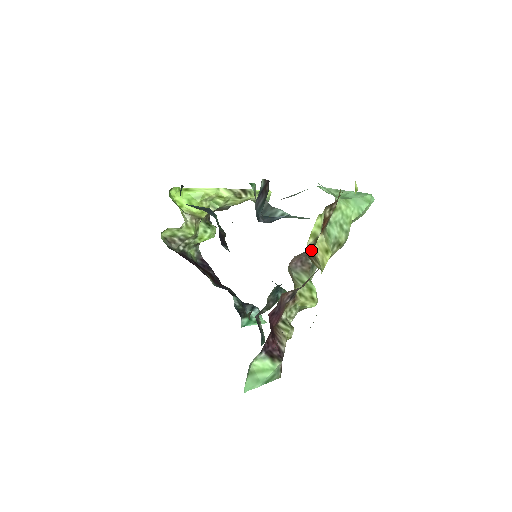
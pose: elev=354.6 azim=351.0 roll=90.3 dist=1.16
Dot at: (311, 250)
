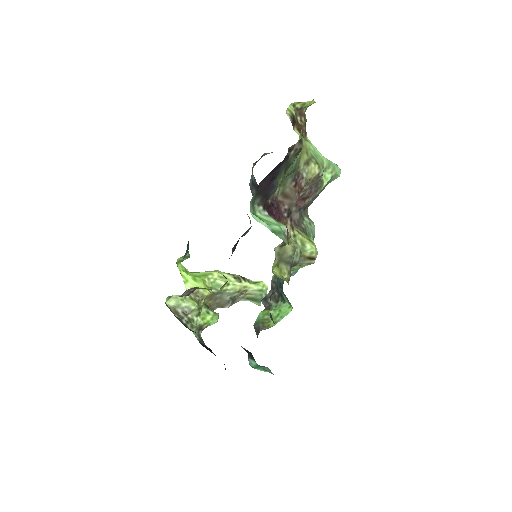
Dot at: (290, 120)
